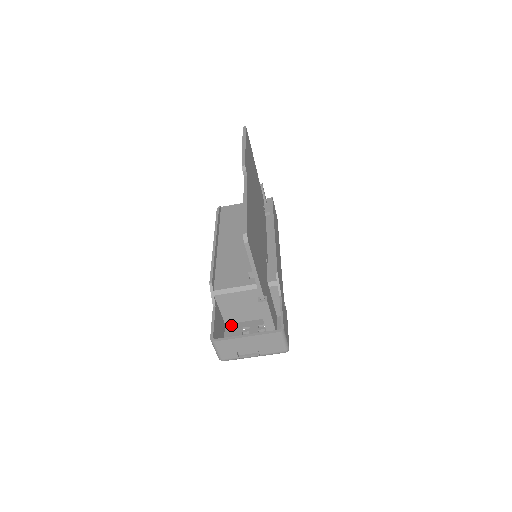
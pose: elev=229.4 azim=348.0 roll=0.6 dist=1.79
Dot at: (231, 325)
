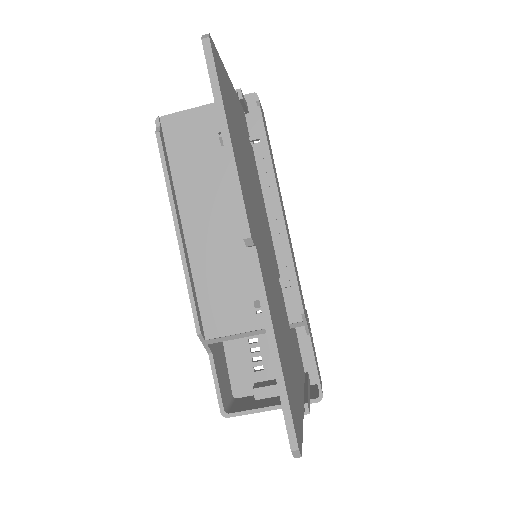
Dot at: occluded
